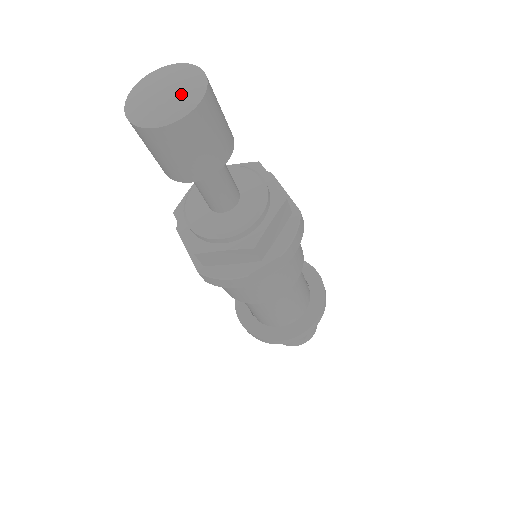
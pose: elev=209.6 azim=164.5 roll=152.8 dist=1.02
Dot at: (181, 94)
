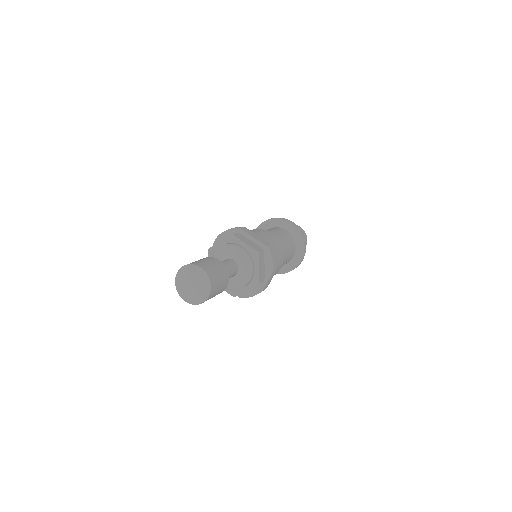
Dot at: (201, 285)
